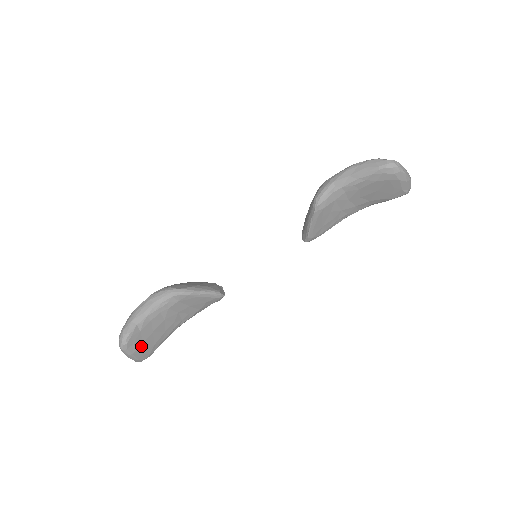
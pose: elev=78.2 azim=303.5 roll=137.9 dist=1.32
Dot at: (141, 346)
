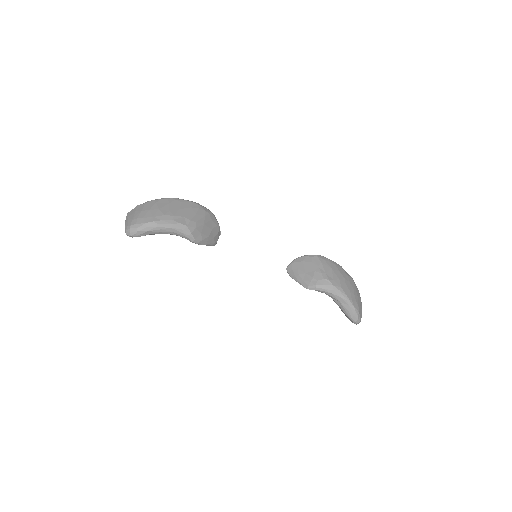
Dot at: occluded
